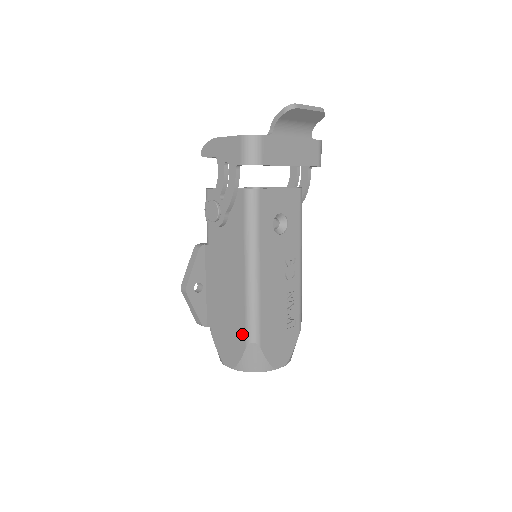
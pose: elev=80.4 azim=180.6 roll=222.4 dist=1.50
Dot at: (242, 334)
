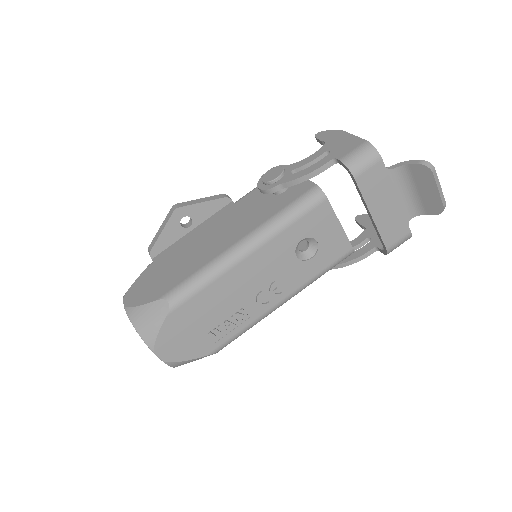
Dot at: (169, 287)
